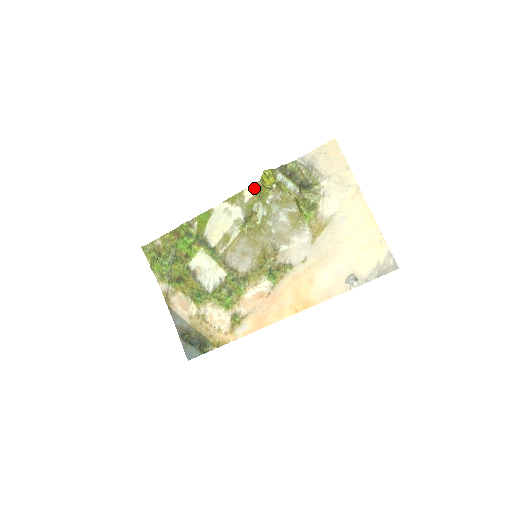
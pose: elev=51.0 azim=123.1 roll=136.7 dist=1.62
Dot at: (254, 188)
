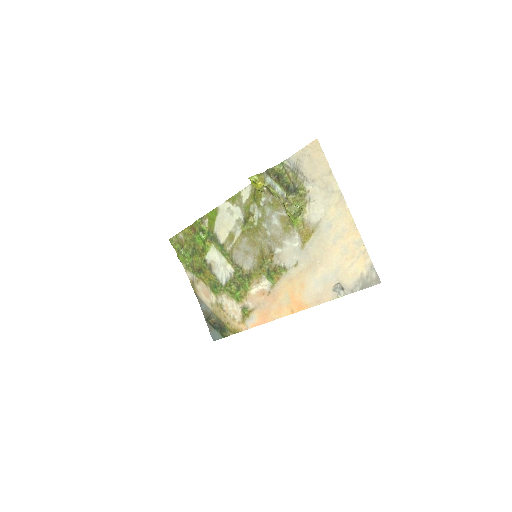
Dot at: (249, 189)
